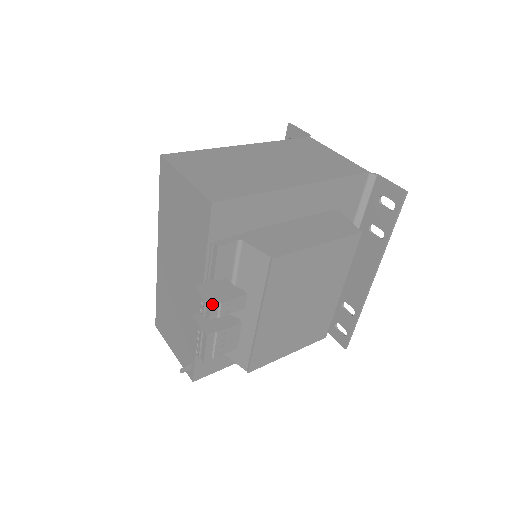
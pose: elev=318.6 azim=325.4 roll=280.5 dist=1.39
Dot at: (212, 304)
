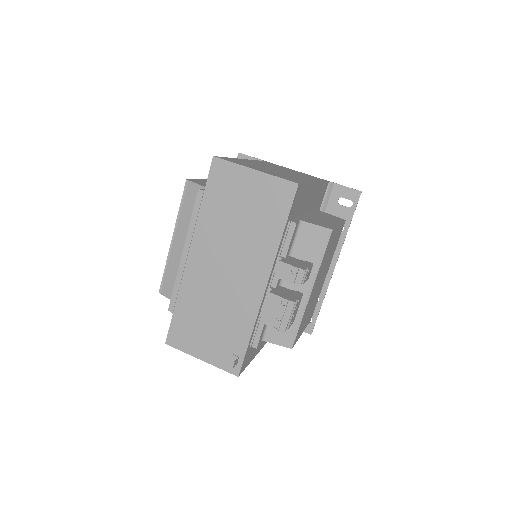
Dot at: (305, 269)
